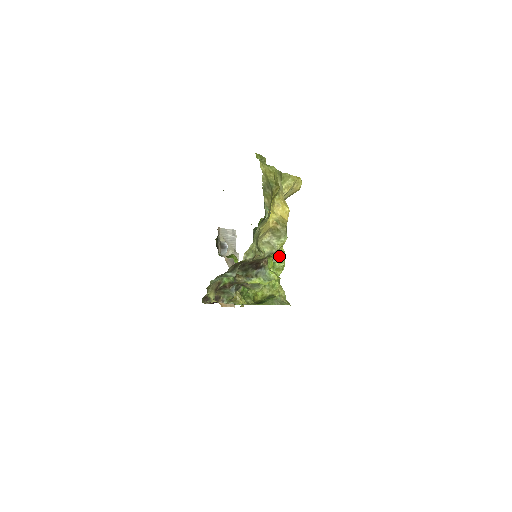
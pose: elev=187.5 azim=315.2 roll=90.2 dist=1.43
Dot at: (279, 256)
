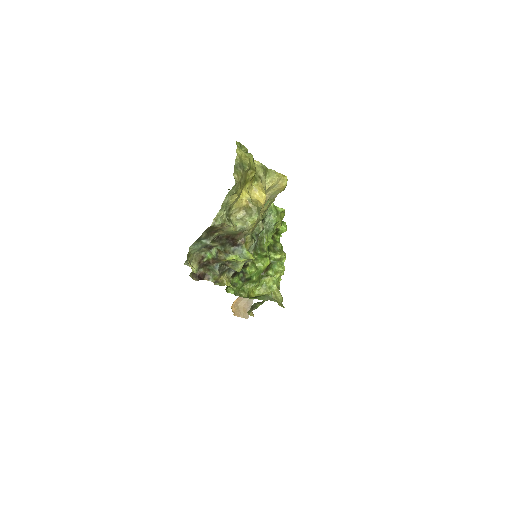
Dot at: (279, 261)
